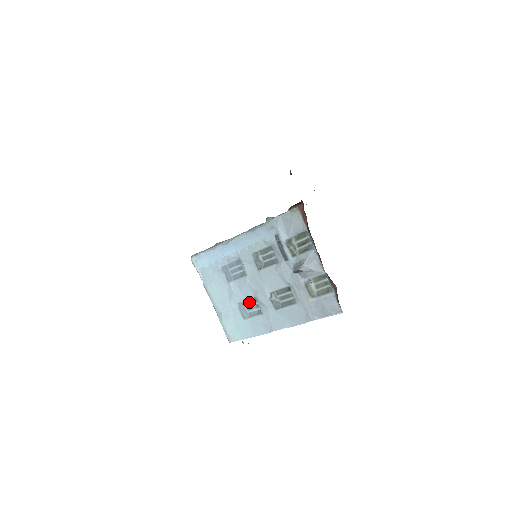
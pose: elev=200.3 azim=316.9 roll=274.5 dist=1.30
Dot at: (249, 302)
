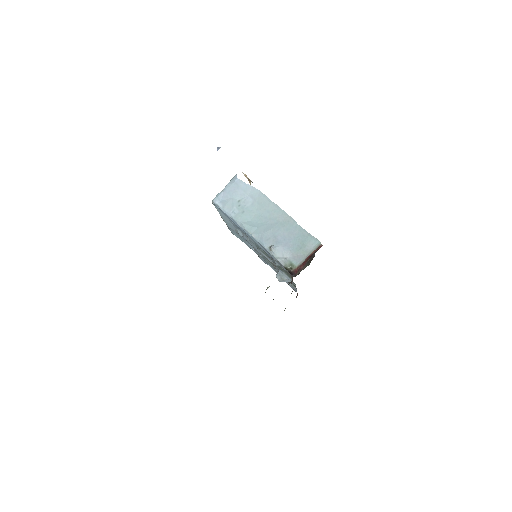
Dot at: occluded
